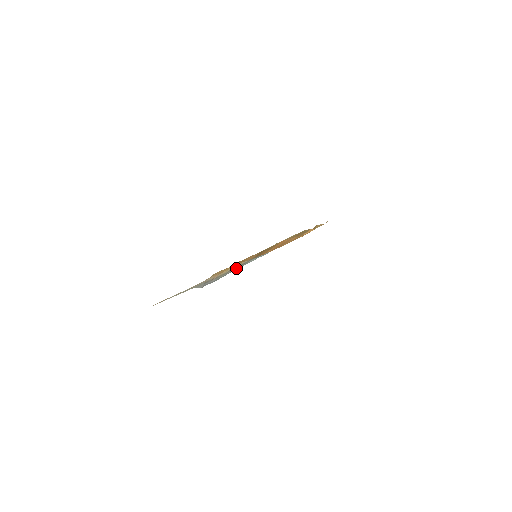
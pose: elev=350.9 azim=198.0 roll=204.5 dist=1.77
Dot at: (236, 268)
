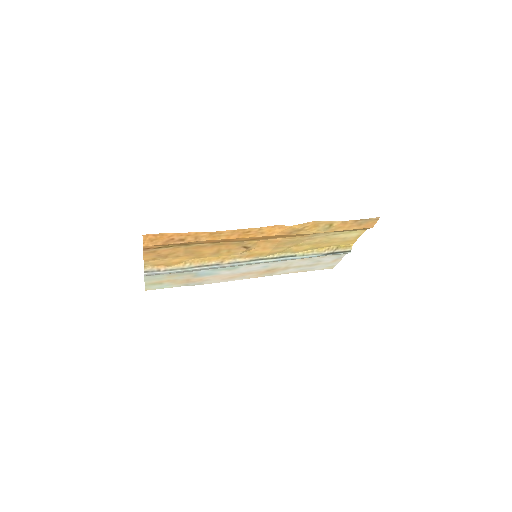
Dot at: (218, 265)
